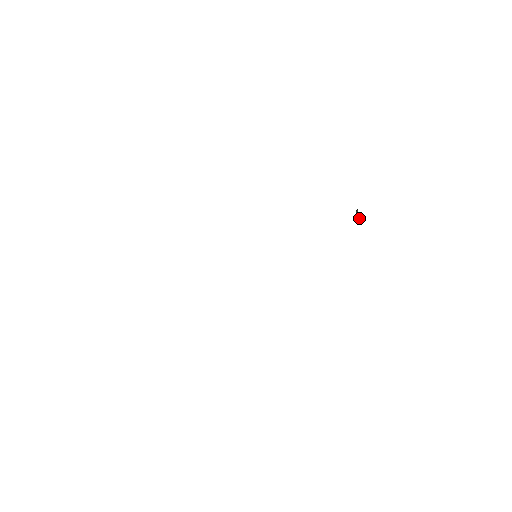
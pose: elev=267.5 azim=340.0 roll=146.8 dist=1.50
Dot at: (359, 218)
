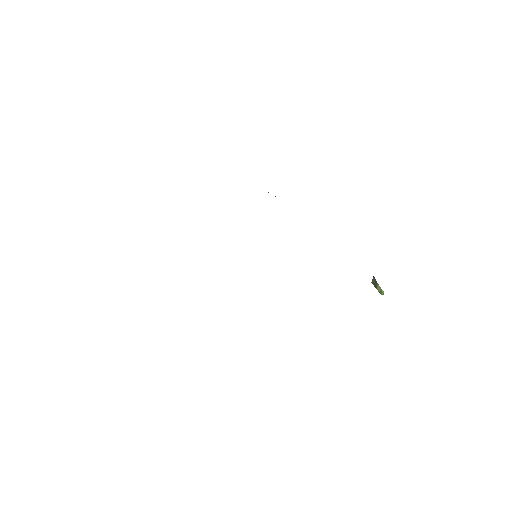
Dot at: (377, 285)
